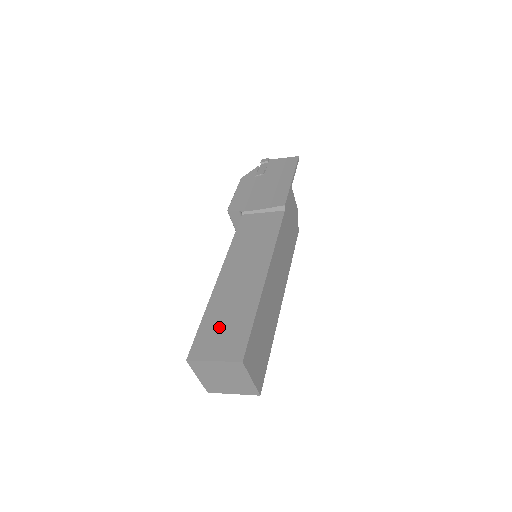
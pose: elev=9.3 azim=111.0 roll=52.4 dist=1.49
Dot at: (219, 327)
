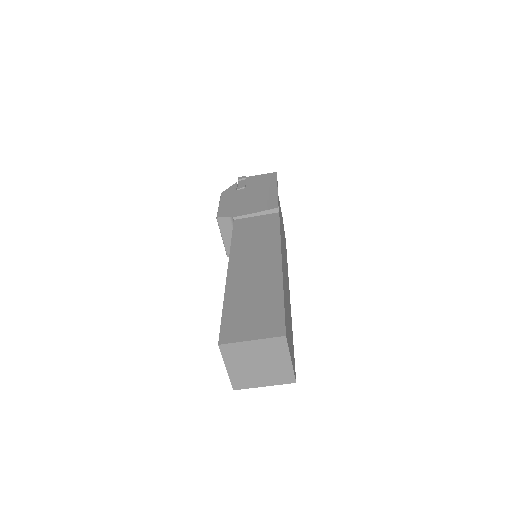
Dot at: (246, 311)
